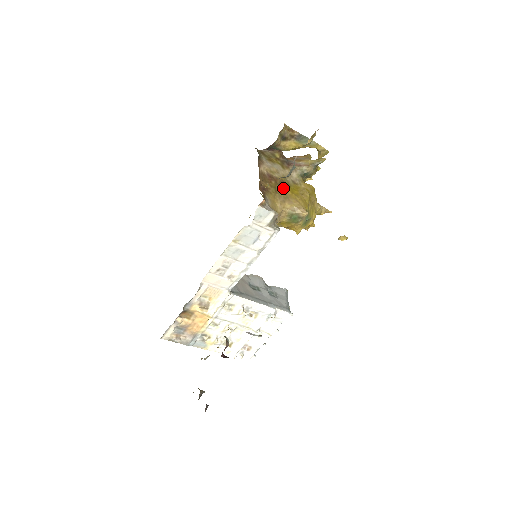
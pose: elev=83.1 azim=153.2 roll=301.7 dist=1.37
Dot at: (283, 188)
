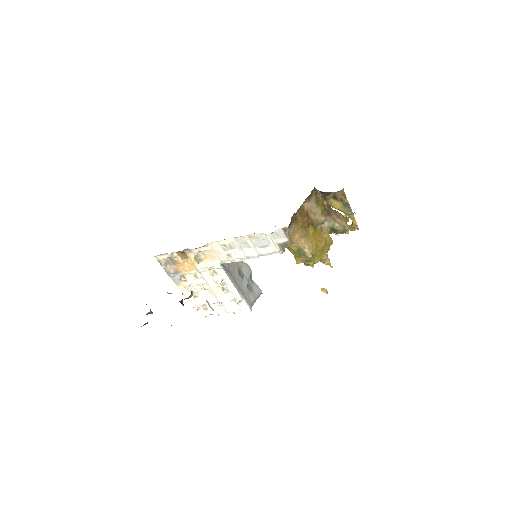
Dot at: (309, 228)
